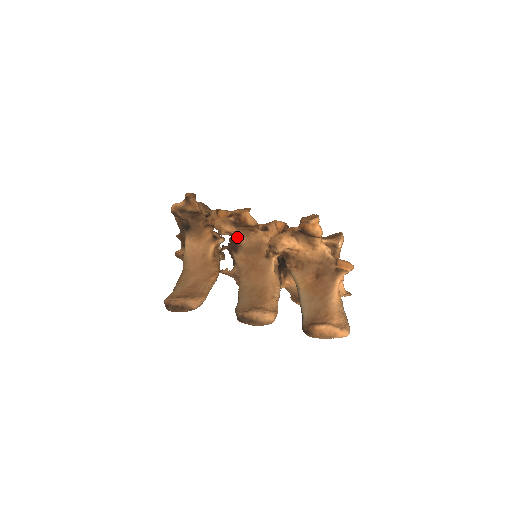
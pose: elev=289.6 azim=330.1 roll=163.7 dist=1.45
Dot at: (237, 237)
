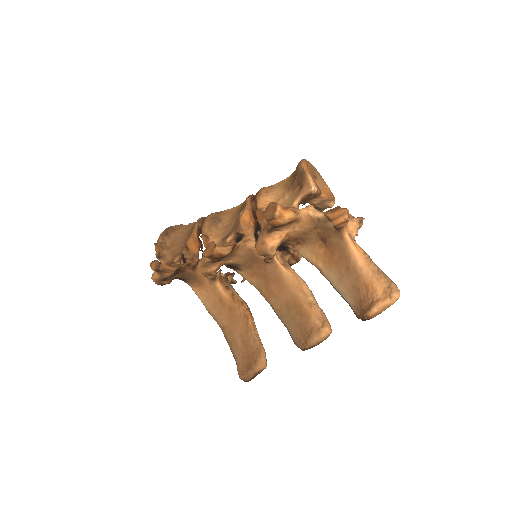
Dot at: (227, 263)
